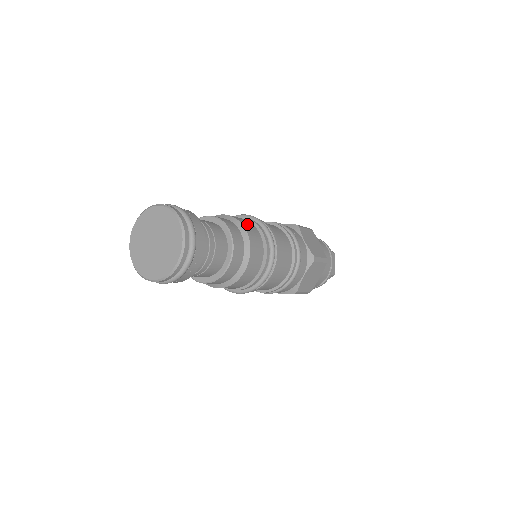
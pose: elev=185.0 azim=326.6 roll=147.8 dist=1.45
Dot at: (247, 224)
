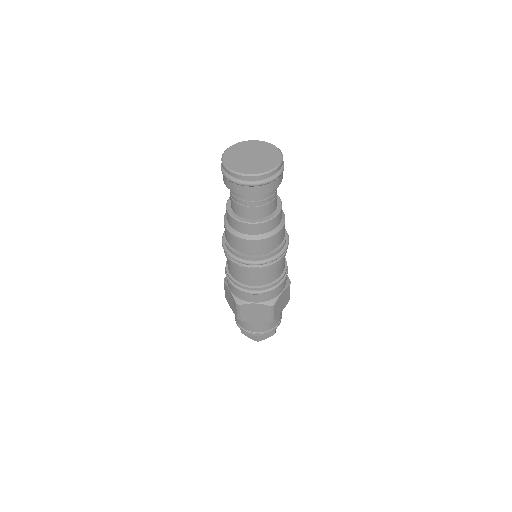
Dot at: occluded
